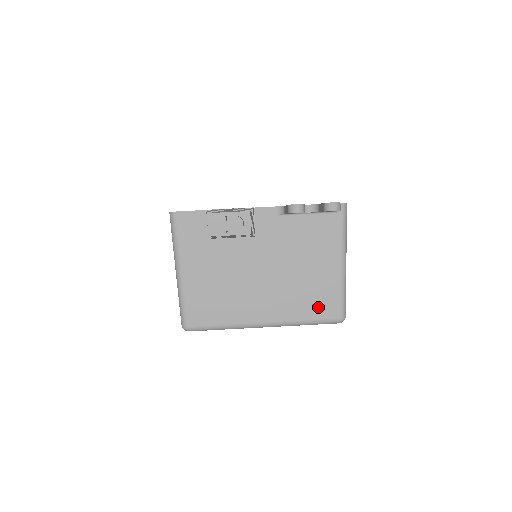
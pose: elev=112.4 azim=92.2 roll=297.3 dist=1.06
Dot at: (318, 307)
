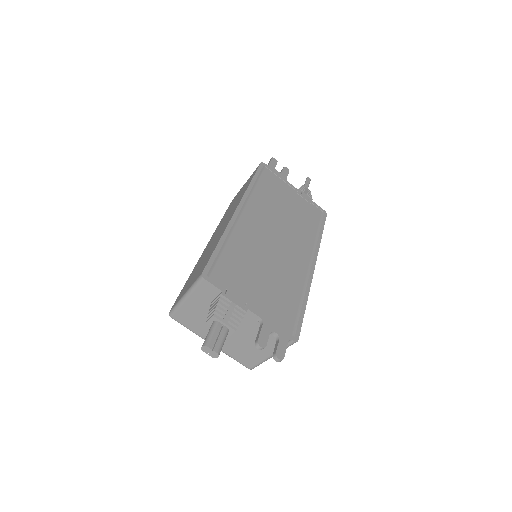
Dot at: (243, 359)
